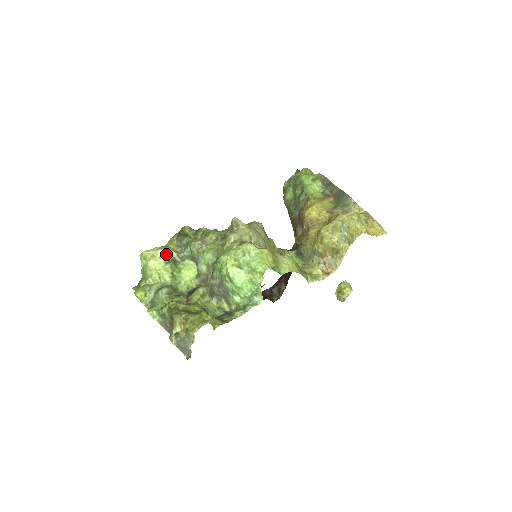
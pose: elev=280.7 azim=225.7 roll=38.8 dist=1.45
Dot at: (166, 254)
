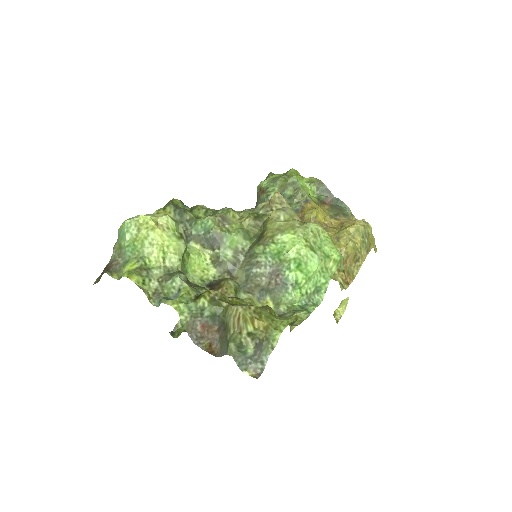
Dot at: (175, 225)
